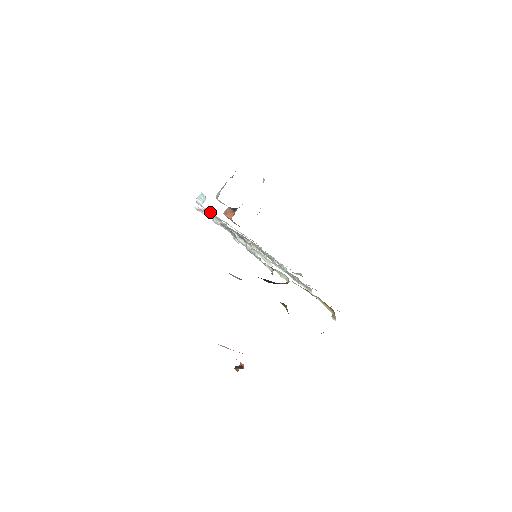
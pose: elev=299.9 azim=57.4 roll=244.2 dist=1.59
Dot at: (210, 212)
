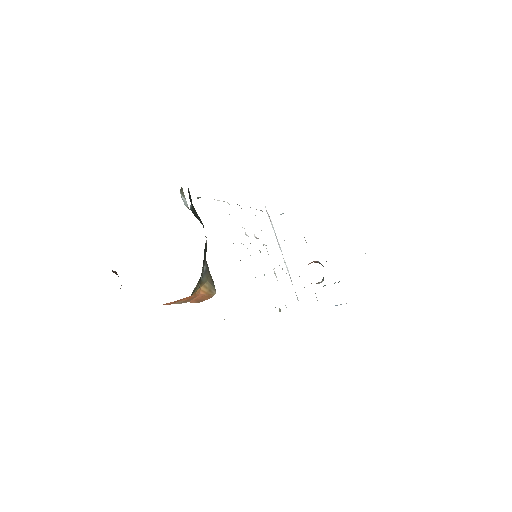
Dot at: occluded
